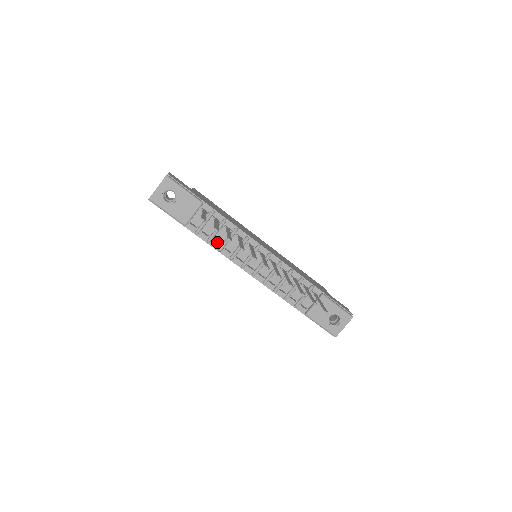
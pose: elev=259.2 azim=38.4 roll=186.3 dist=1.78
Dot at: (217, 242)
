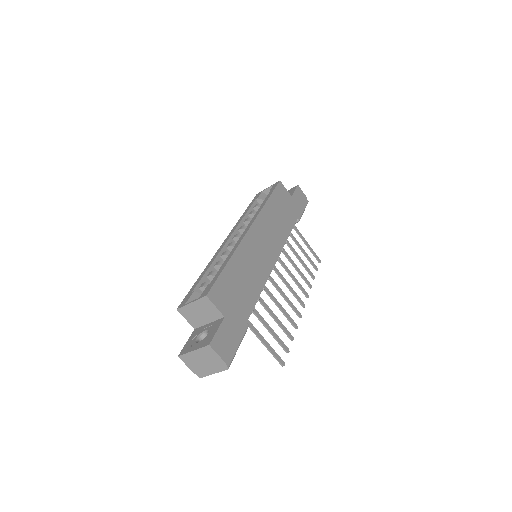
Dot at: occluded
